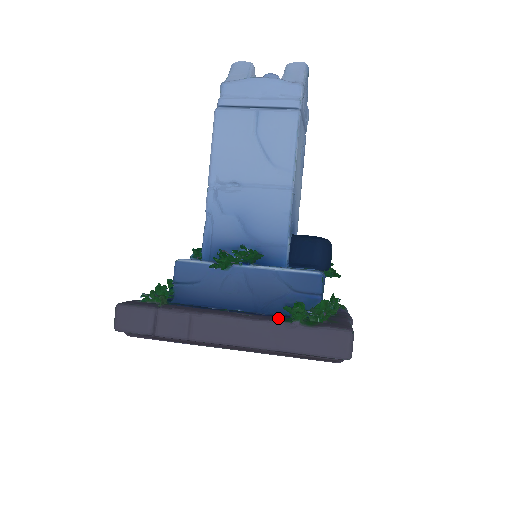
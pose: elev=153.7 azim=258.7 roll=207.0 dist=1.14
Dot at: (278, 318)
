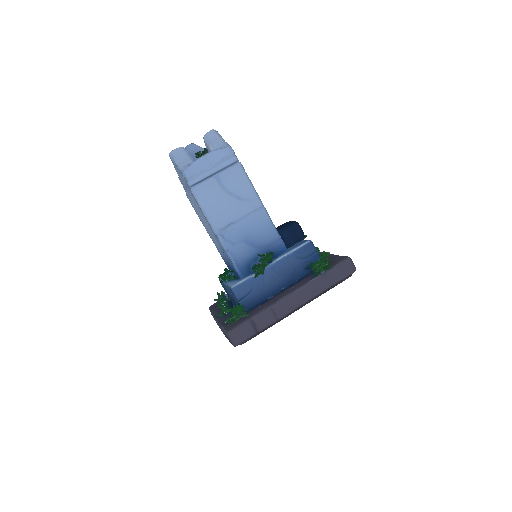
Dot at: (310, 277)
